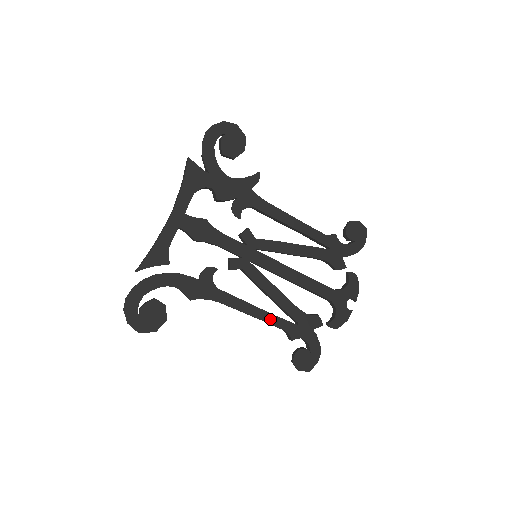
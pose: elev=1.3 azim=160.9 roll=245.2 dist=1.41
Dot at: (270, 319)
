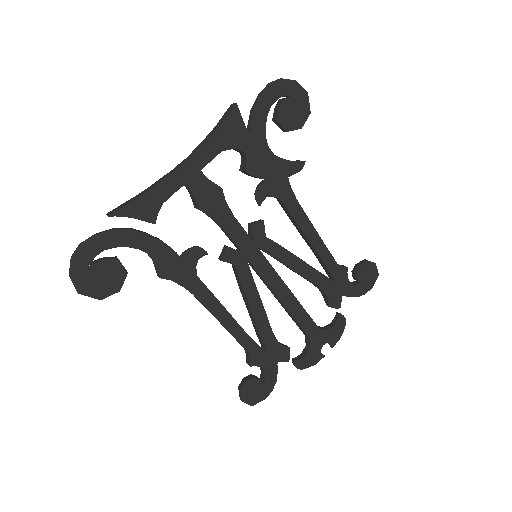
Dot at: (239, 334)
